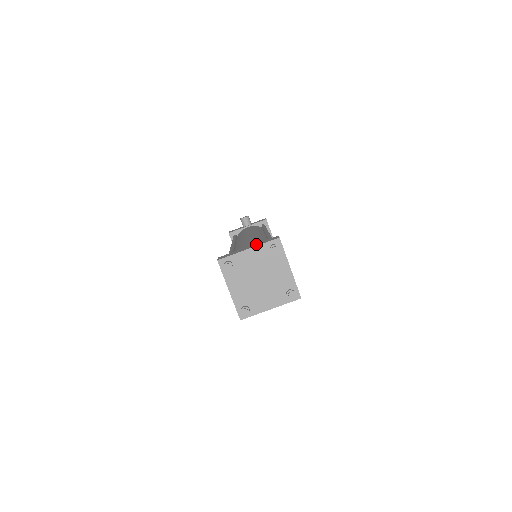
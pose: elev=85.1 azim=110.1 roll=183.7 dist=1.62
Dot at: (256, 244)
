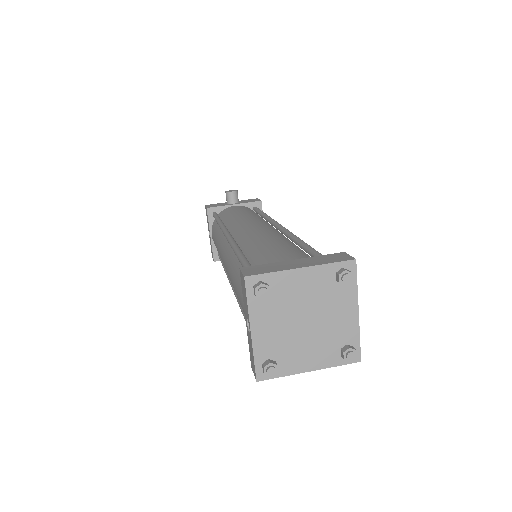
Dot at: (310, 260)
